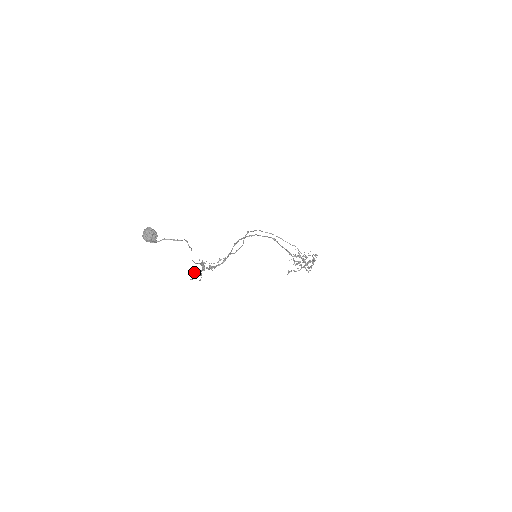
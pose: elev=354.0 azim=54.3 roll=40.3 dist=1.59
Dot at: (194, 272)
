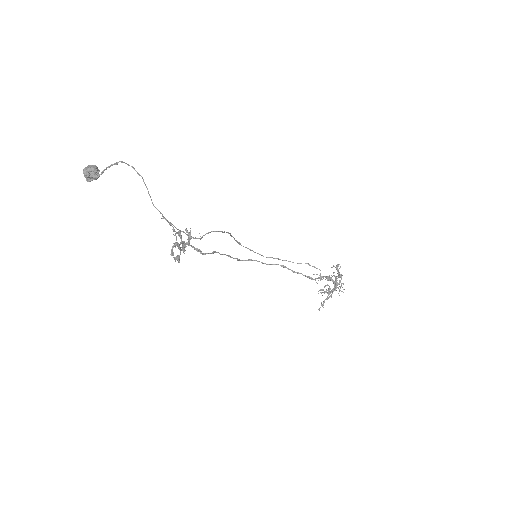
Dot at: occluded
